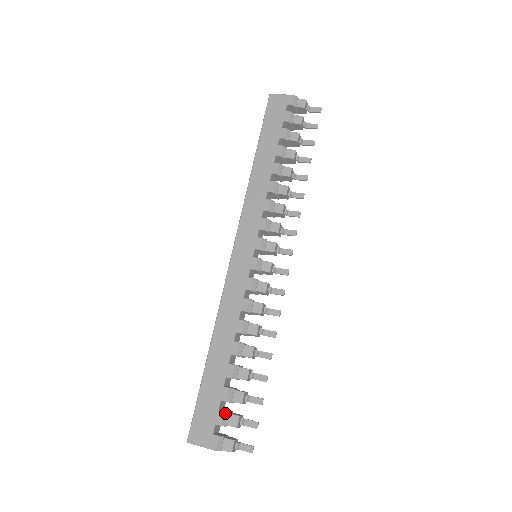
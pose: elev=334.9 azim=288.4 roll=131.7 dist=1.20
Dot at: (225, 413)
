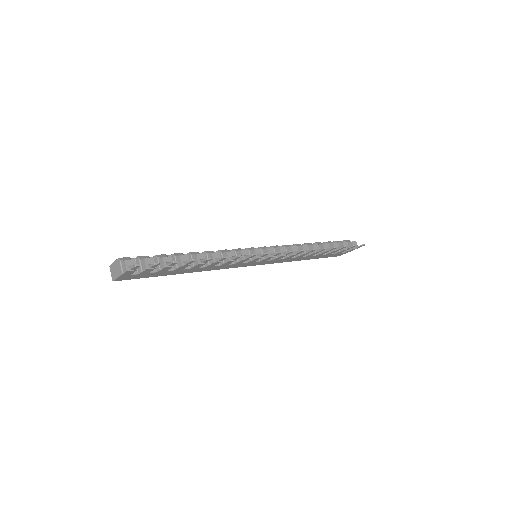
Dot at: (148, 256)
